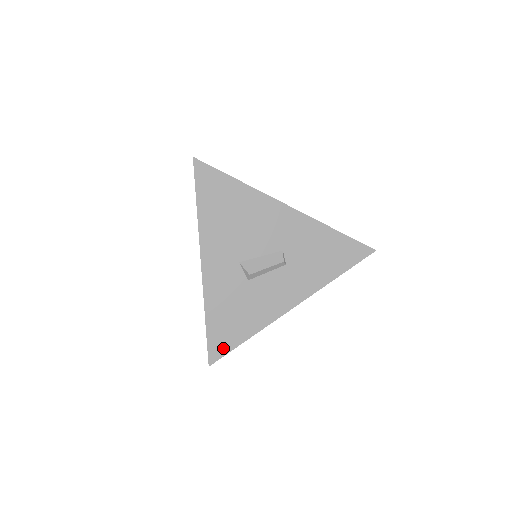
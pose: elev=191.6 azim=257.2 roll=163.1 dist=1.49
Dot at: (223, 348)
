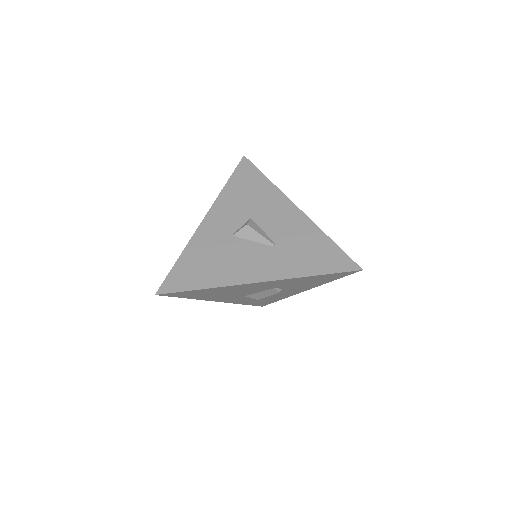
Dot at: (266, 304)
